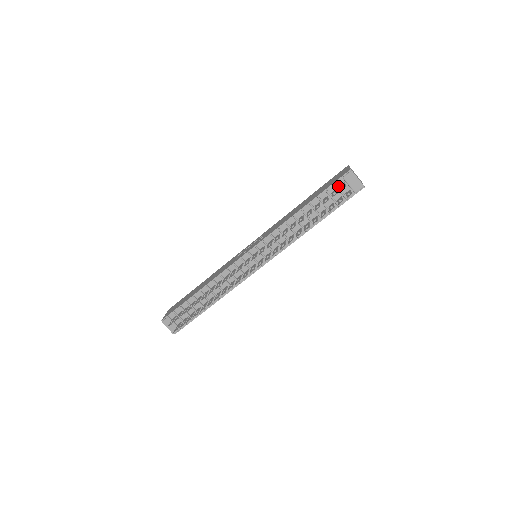
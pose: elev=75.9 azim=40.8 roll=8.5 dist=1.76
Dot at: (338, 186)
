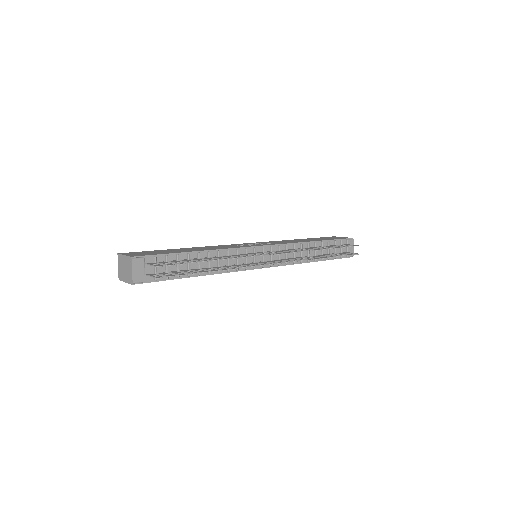
Dot at: (341, 243)
